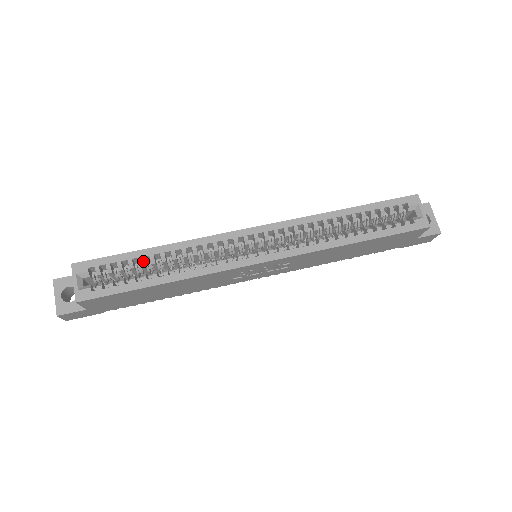
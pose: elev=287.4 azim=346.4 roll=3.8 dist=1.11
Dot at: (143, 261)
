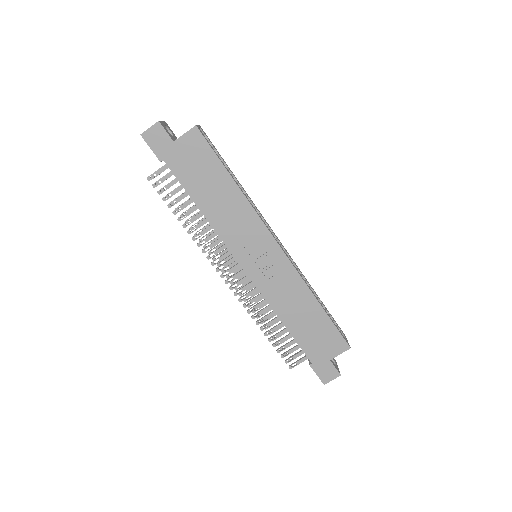
Dot at: (229, 170)
